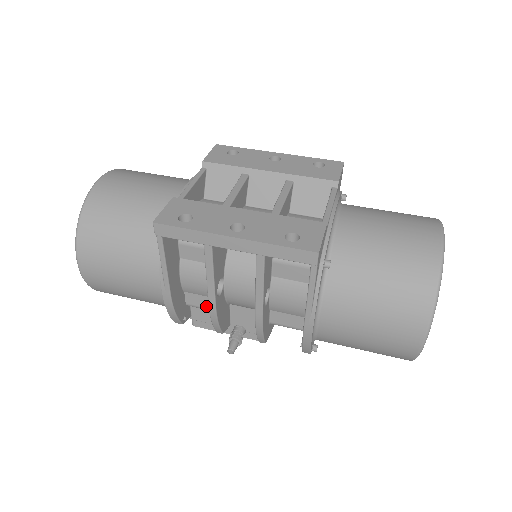
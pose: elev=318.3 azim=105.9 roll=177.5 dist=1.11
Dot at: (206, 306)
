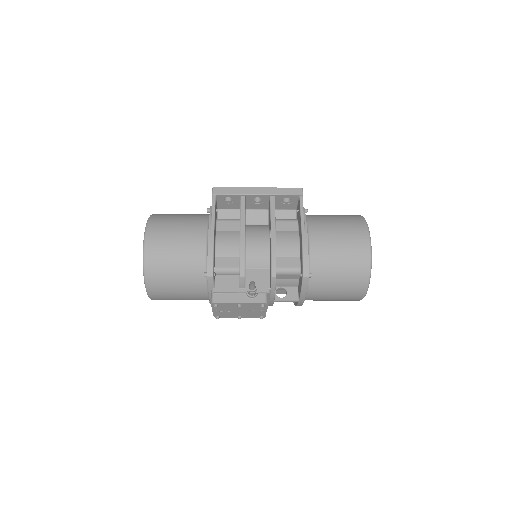
Dot at: (230, 266)
